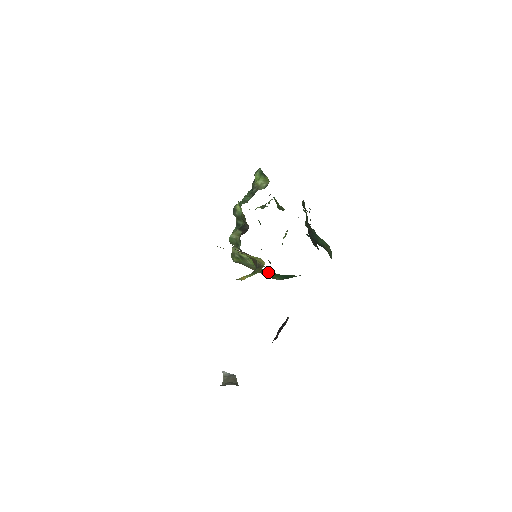
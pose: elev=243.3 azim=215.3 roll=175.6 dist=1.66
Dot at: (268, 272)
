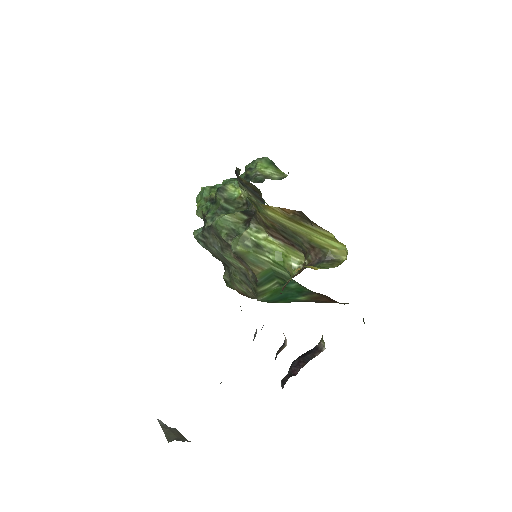
Dot at: (277, 281)
